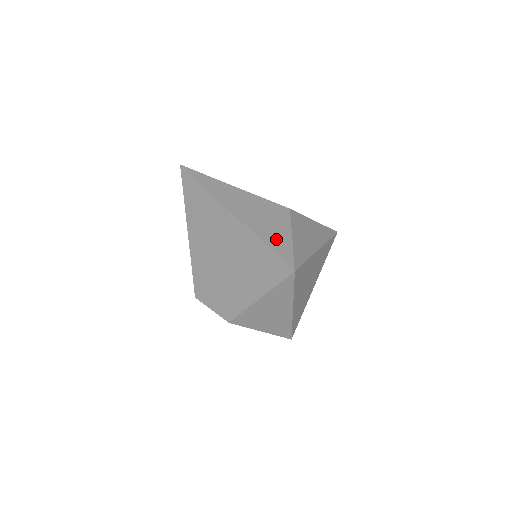
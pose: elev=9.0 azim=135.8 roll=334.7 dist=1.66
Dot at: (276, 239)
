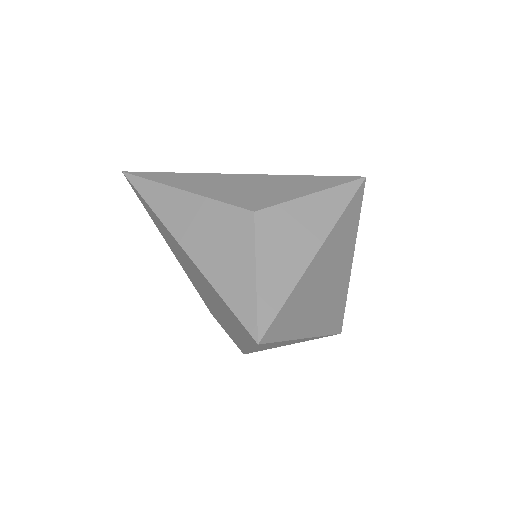
Dot at: (234, 285)
